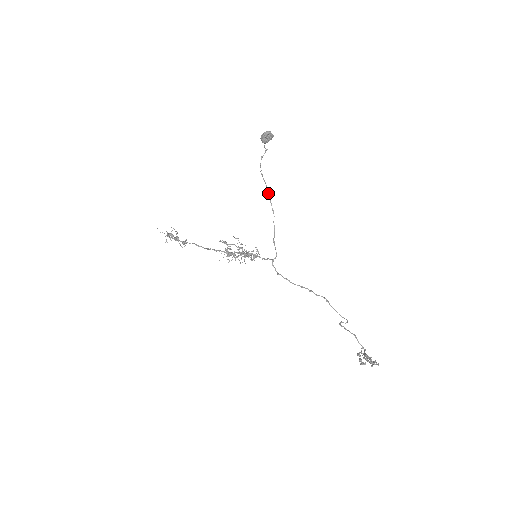
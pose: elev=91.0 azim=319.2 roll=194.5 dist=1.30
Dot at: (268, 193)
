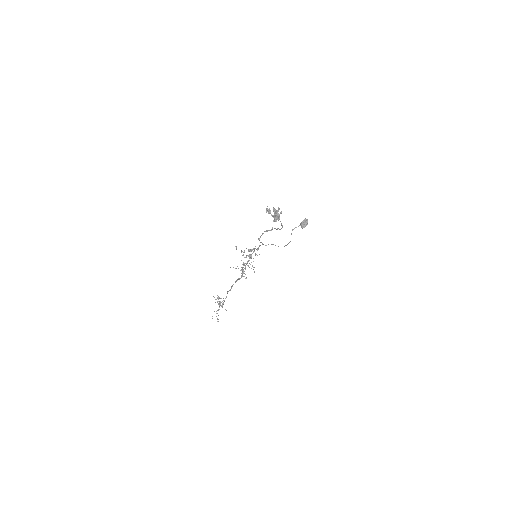
Dot at: (289, 242)
